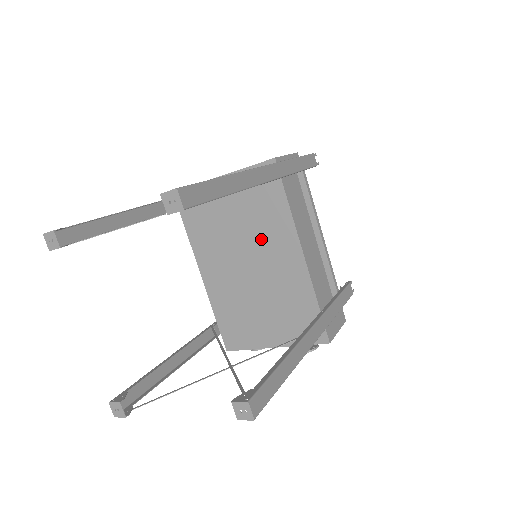
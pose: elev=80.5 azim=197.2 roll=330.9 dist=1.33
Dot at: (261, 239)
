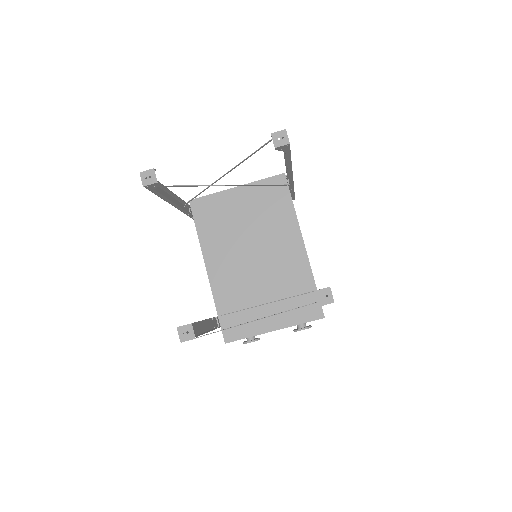
Dot at: (269, 235)
